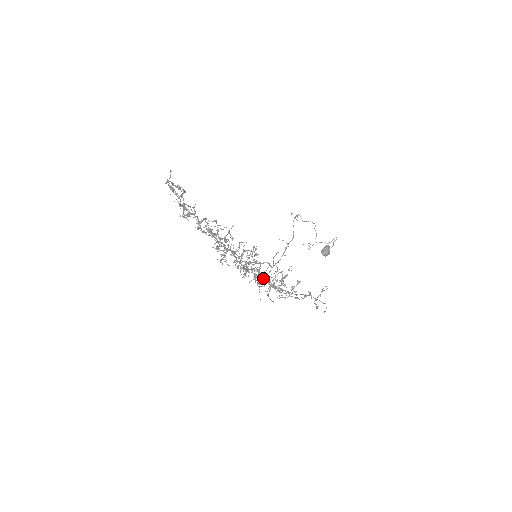
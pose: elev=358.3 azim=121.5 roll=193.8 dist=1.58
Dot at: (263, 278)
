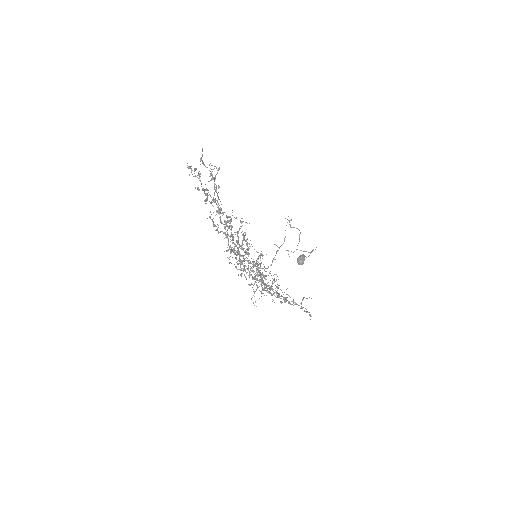
Dot at: (263, 280)
